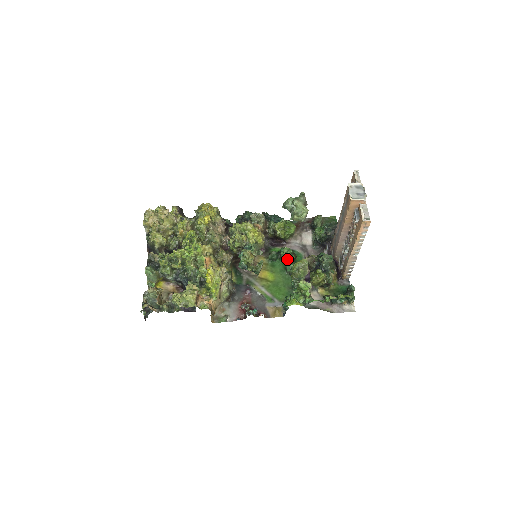
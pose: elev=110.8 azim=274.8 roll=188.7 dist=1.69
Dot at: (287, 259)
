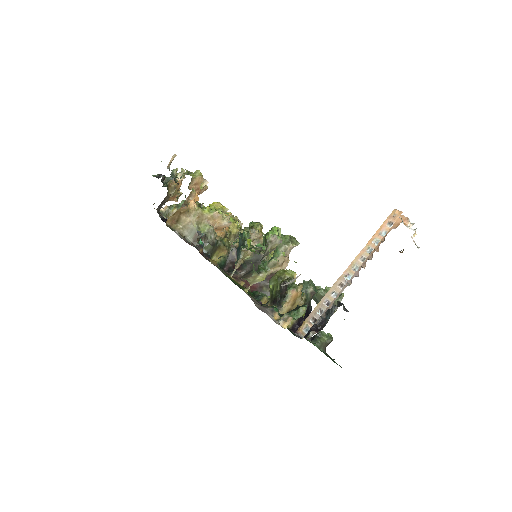
Dot at: occluded
